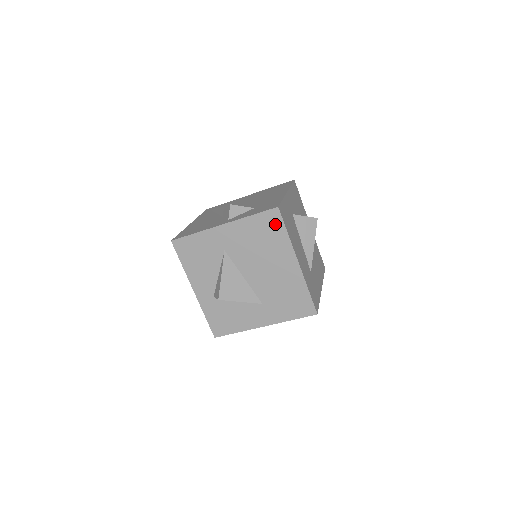
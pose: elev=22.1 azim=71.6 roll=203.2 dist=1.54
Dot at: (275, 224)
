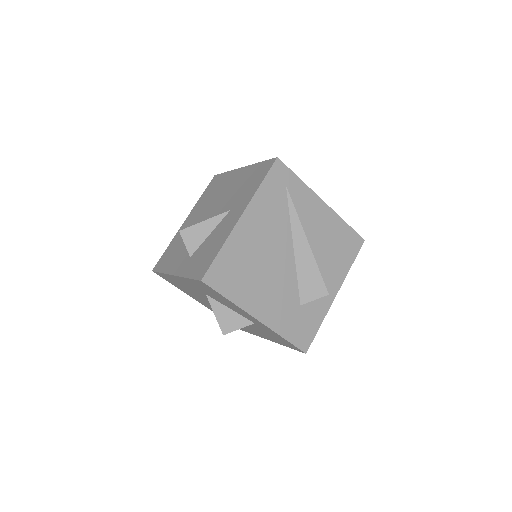
Dot at: (217, 180)
